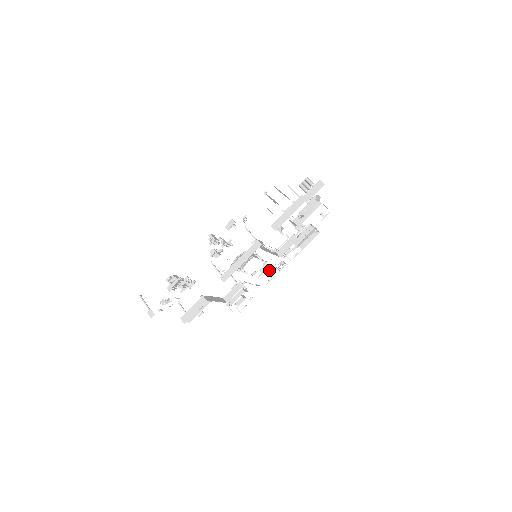
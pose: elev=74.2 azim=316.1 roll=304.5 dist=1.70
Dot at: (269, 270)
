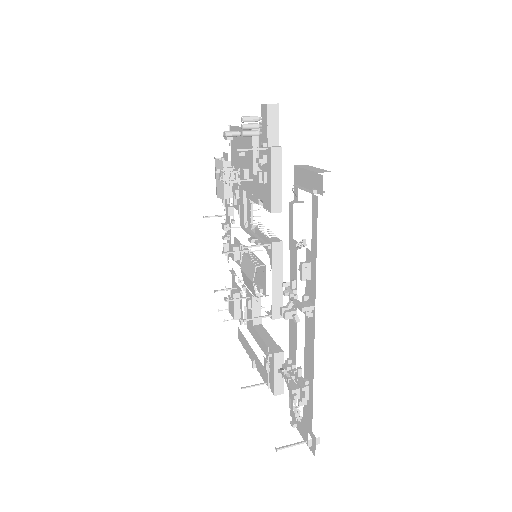
Dot at: occluded
